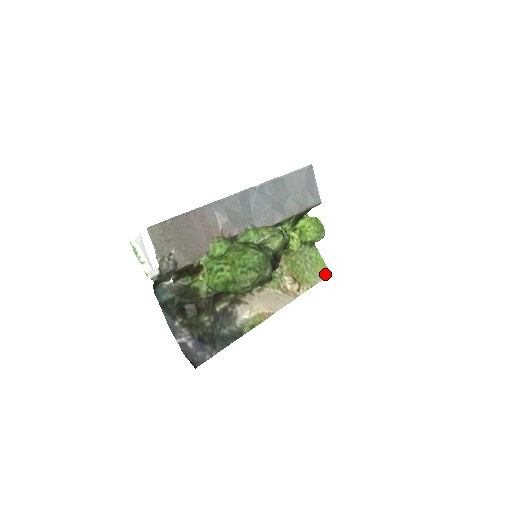
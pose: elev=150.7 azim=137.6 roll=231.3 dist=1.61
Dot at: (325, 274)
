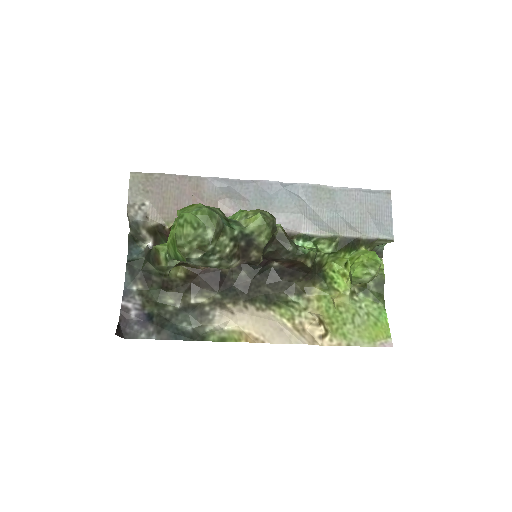
Dot at: (382, 342)
